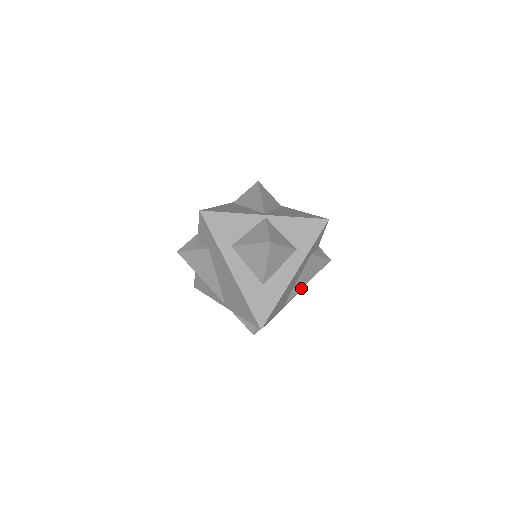
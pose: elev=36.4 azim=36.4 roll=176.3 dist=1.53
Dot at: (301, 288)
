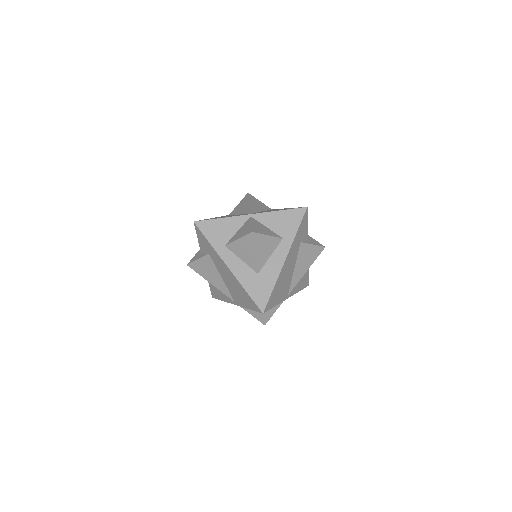
Dot at: (301, 277)
